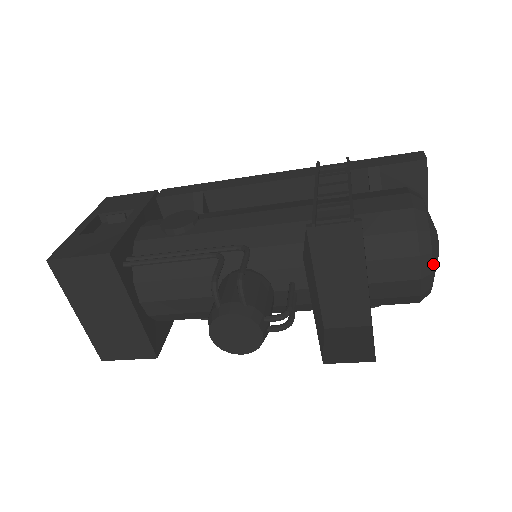
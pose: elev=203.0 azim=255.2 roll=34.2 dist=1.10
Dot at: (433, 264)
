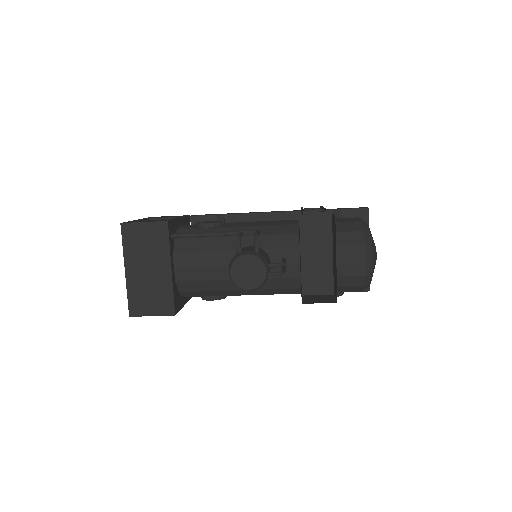
Dot at: (373, 255)
